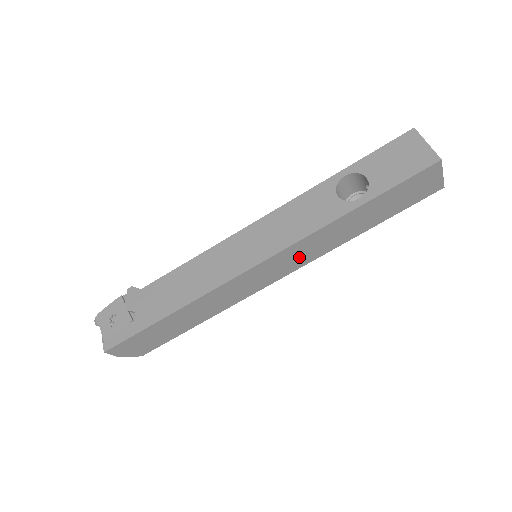
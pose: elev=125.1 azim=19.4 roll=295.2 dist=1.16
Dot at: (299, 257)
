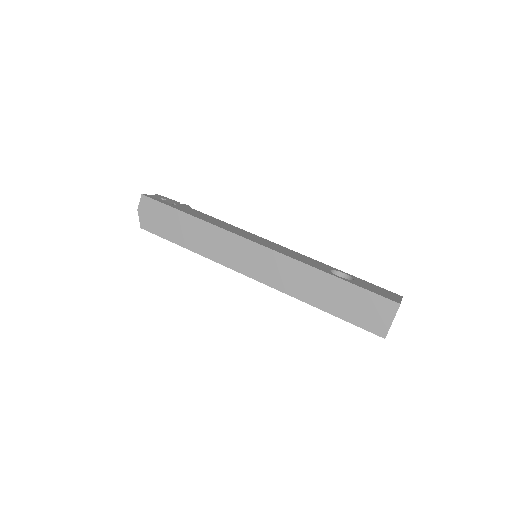
Dot at: (275, 272)
